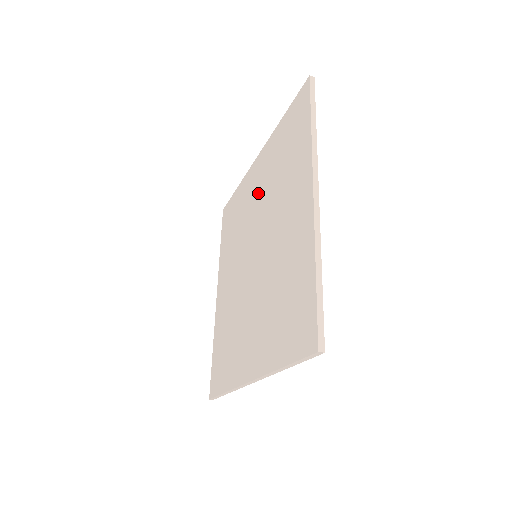
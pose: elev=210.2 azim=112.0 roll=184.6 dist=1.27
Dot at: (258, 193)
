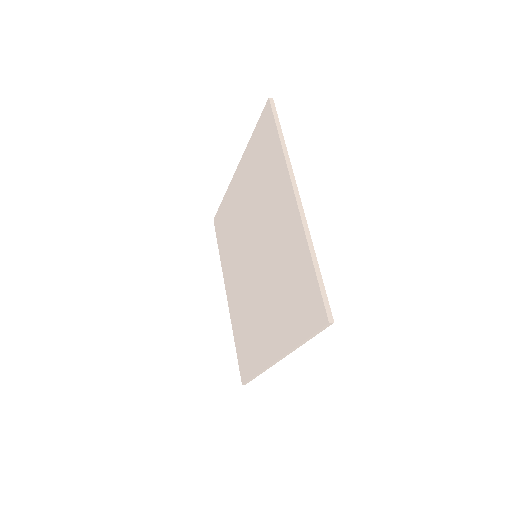
Dot at: (245, 202)
